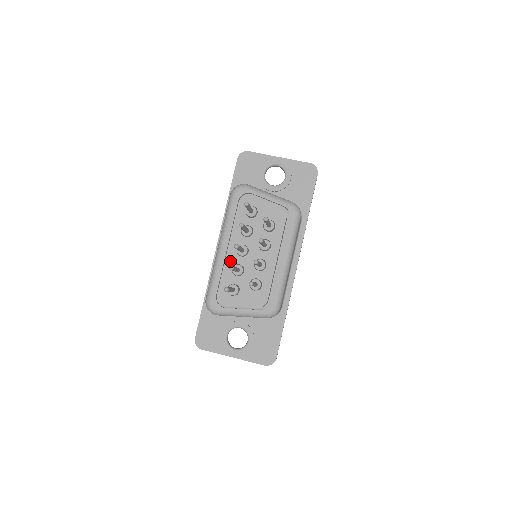
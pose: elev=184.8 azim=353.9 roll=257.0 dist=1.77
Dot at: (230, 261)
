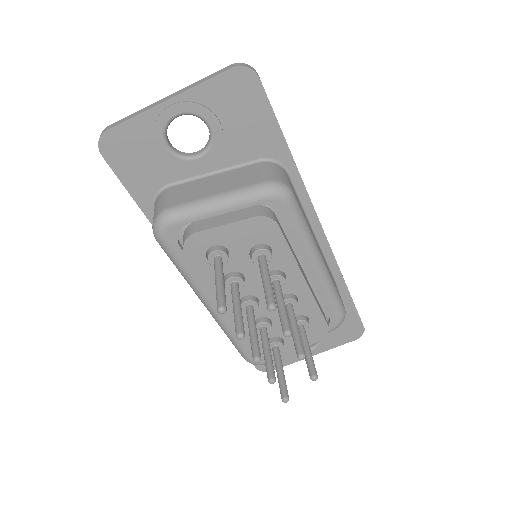
Dot at: occluded
